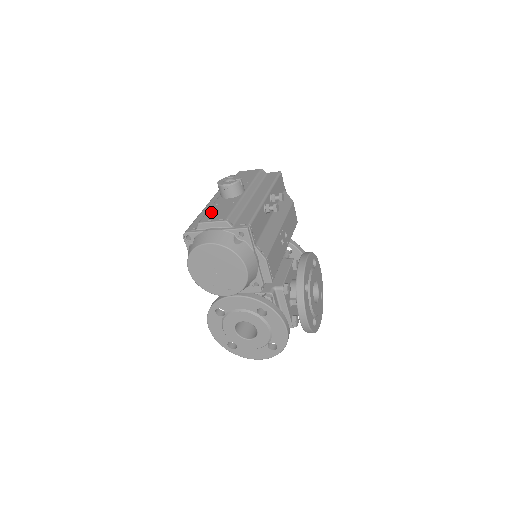
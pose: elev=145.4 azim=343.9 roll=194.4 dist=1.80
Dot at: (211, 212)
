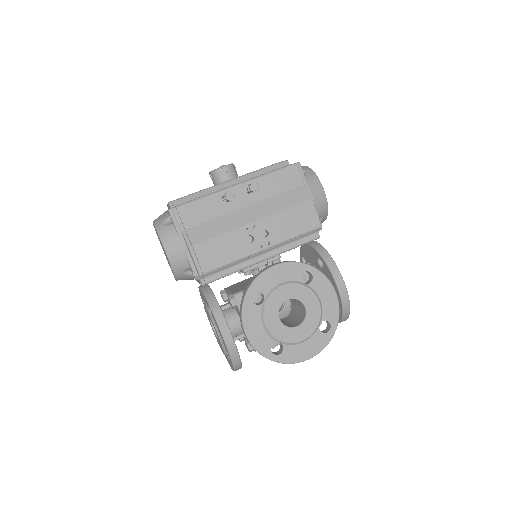
Dot at: occluded
